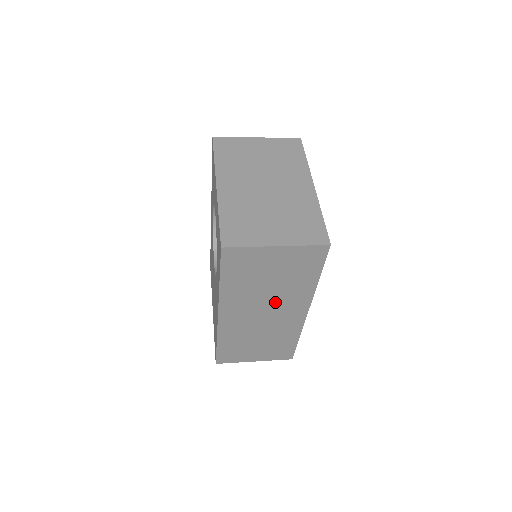
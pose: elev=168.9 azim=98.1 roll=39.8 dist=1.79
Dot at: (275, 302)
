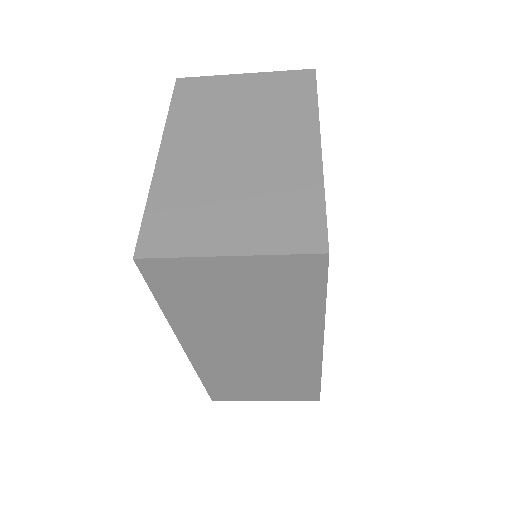
Dot at: (263, 335)
